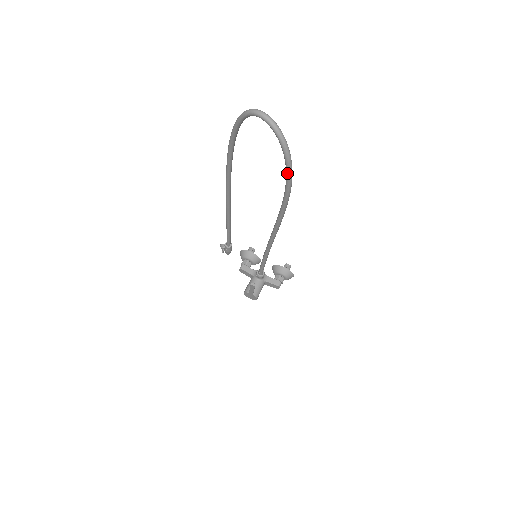
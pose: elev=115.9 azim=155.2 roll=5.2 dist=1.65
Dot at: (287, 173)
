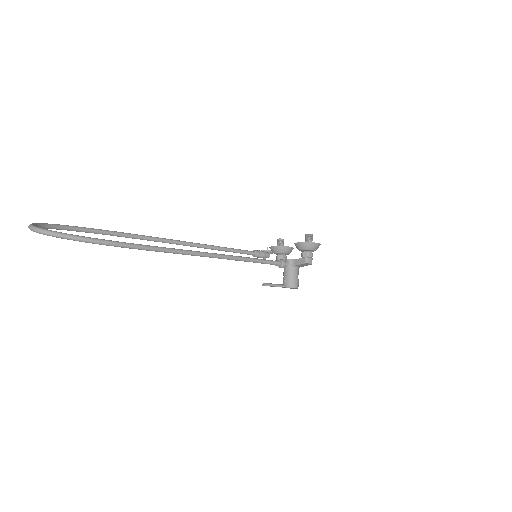
Dot at: occluded
